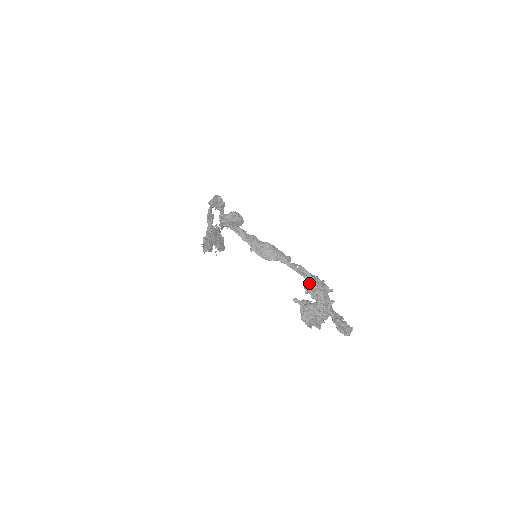
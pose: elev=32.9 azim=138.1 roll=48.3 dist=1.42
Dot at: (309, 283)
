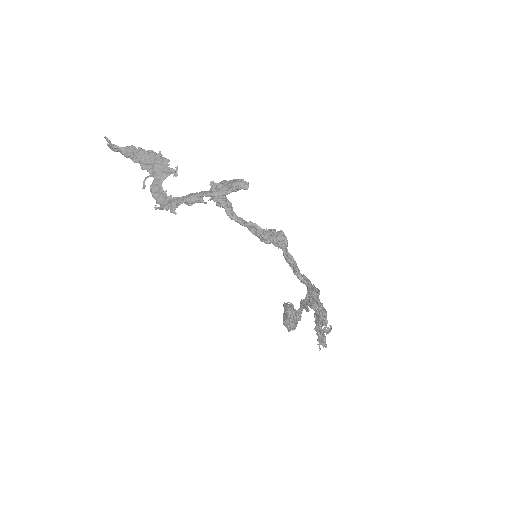
Dot at: (323, 315)
